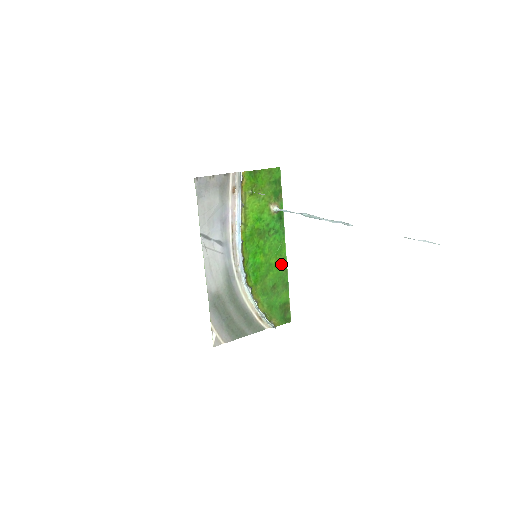
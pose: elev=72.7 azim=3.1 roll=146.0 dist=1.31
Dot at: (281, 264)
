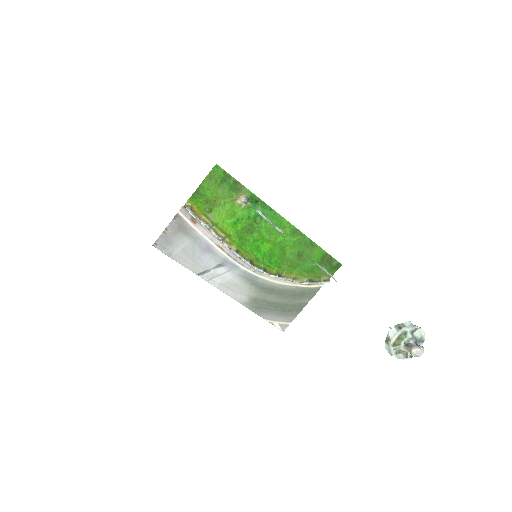
Dot at: (291, 233)
